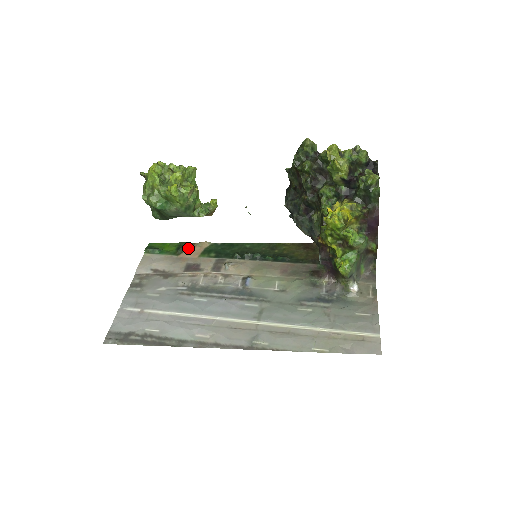
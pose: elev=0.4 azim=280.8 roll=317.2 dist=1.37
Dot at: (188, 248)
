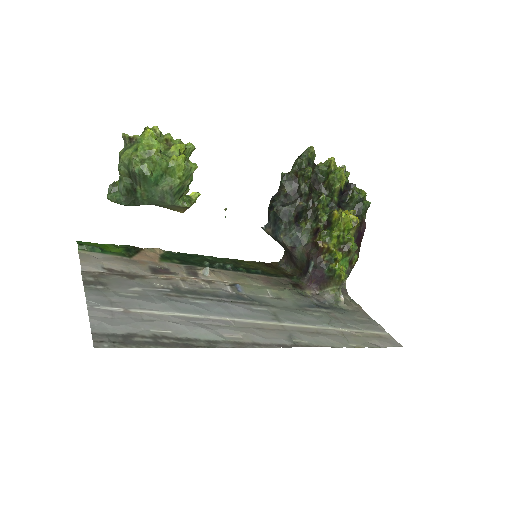
Dot at: (138, 252)
